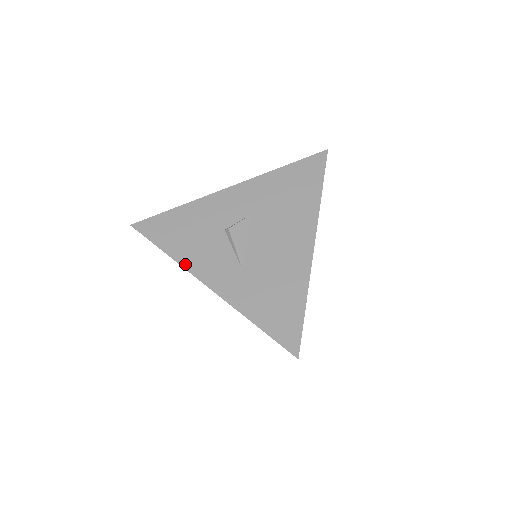
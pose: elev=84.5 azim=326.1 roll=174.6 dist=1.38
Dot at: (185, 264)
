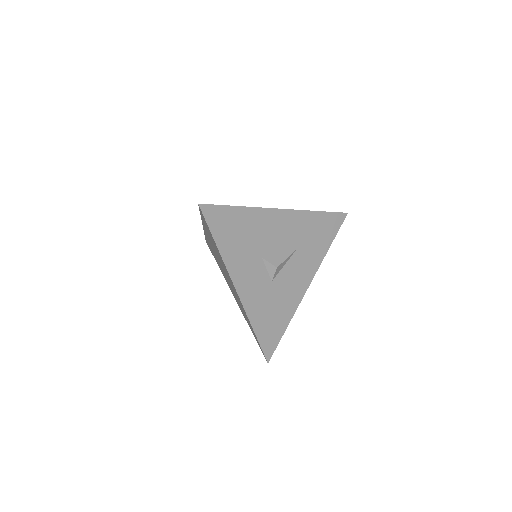
Dot at: occluded
